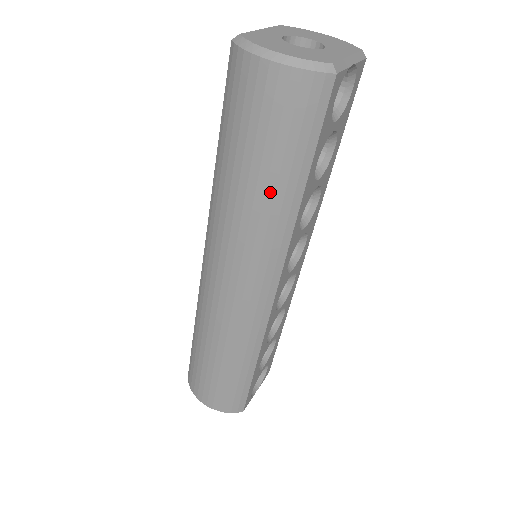
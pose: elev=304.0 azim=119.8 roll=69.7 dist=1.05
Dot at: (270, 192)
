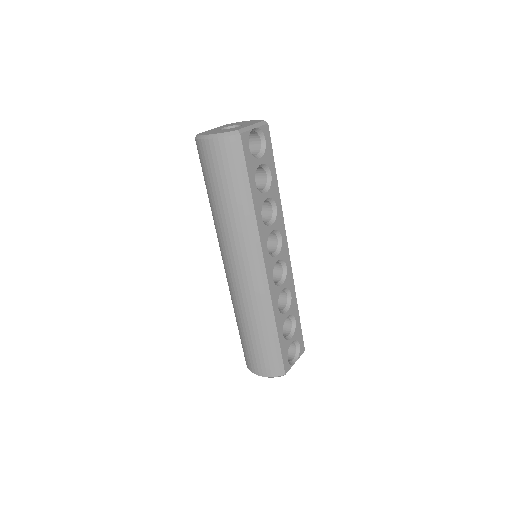
Dot at: (234, 204)
